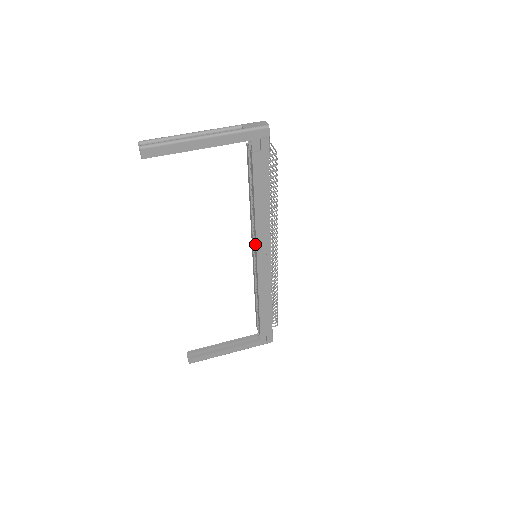
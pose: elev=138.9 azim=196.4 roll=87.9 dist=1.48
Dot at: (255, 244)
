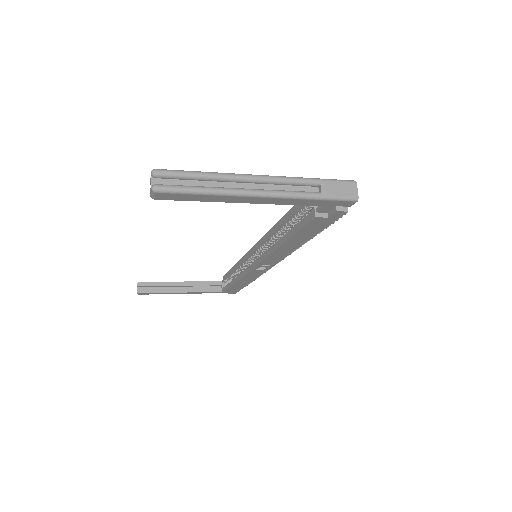
Dot at: (262, 257)
